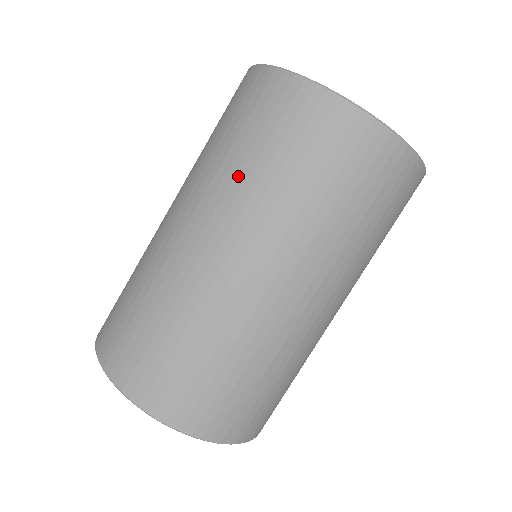
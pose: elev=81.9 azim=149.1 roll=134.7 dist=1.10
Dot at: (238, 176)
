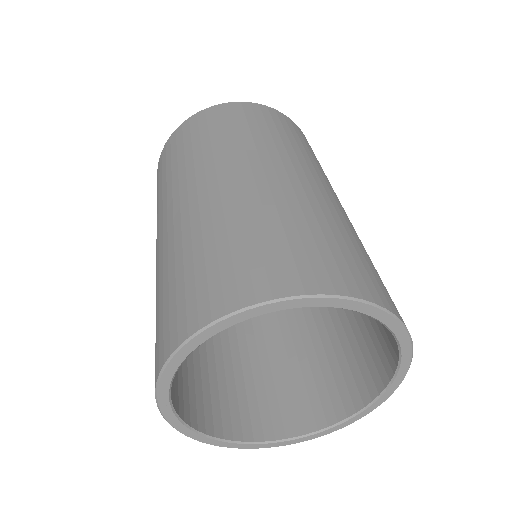
Dot at: occluded
